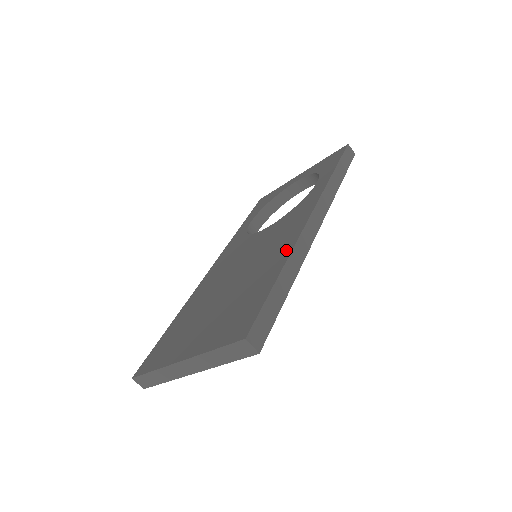
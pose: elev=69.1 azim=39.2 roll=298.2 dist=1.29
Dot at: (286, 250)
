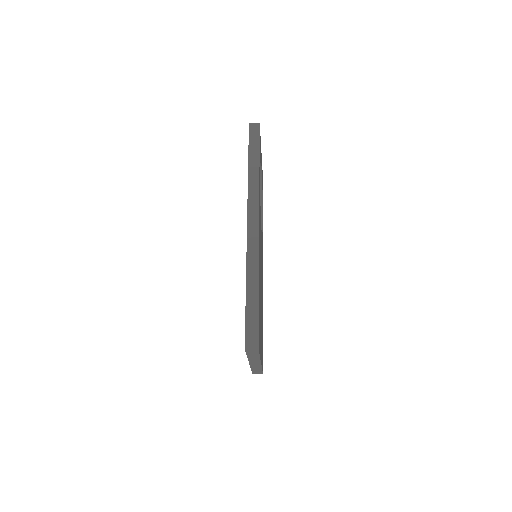
Dot at: occluded
